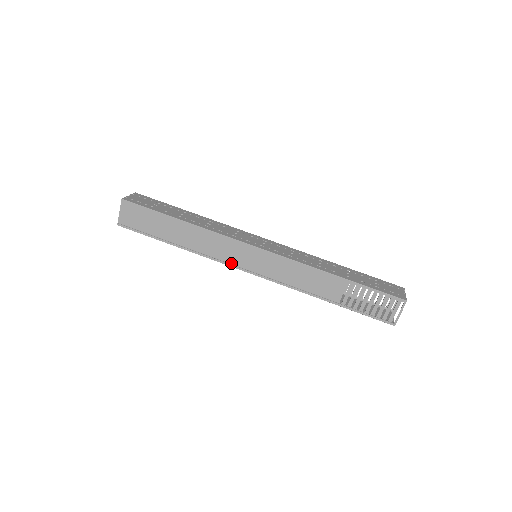
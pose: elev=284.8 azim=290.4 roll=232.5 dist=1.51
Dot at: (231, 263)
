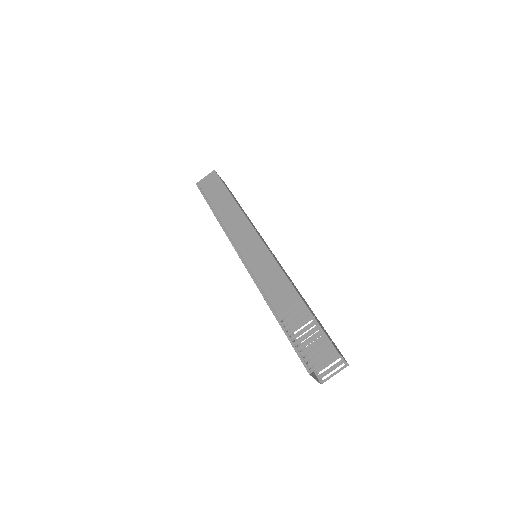
Dot at: (235, 243)
